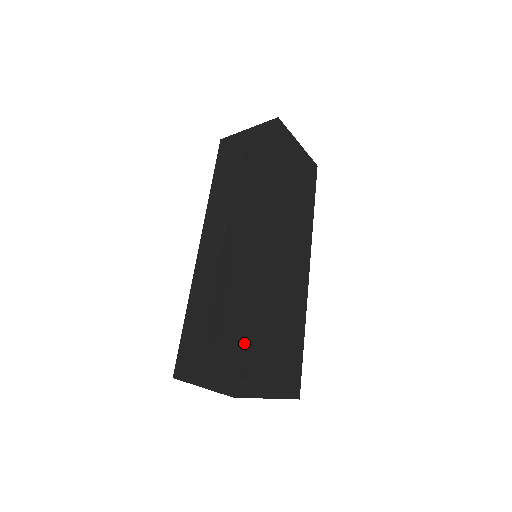
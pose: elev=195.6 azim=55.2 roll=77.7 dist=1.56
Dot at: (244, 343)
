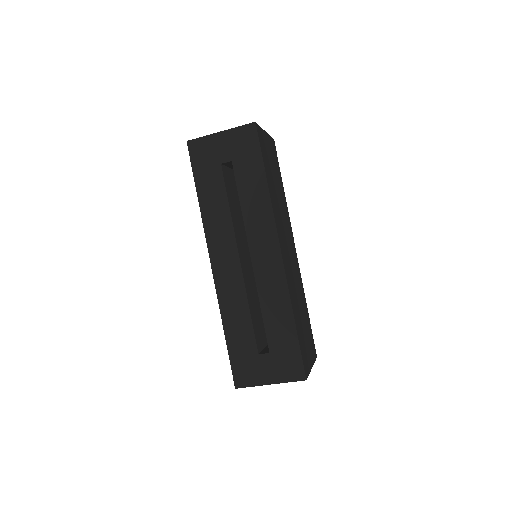
Dot at: (297, 354)
